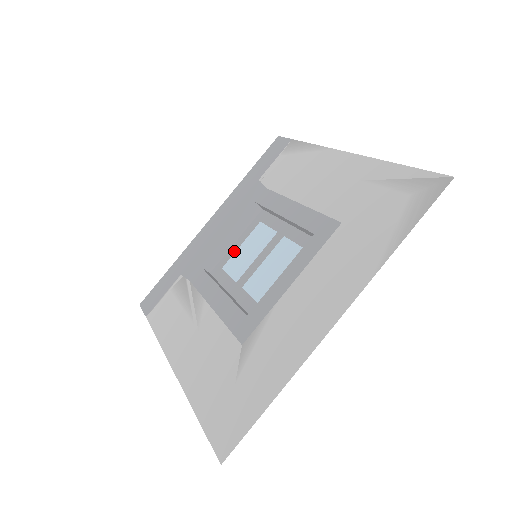
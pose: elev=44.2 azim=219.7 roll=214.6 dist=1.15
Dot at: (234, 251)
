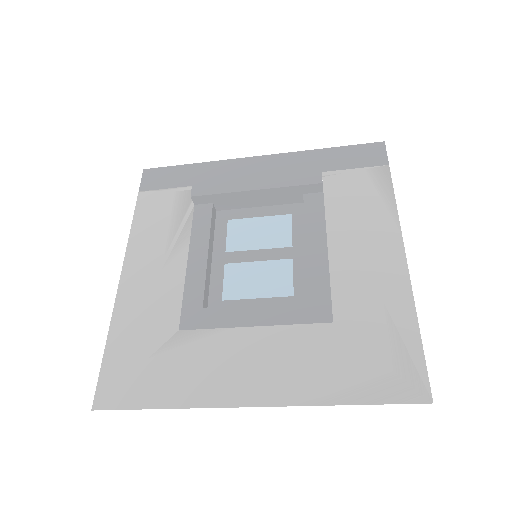
Dot at: (250, 216)
